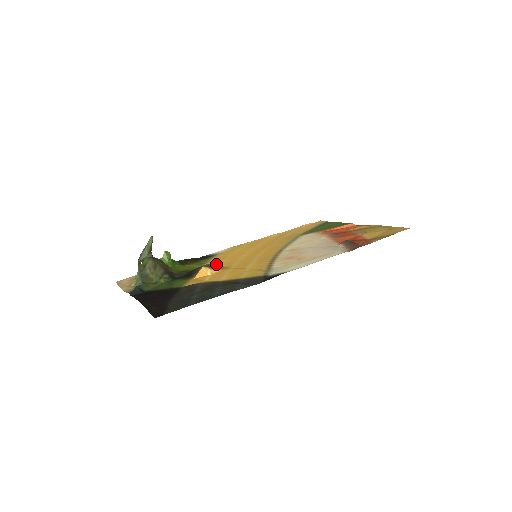
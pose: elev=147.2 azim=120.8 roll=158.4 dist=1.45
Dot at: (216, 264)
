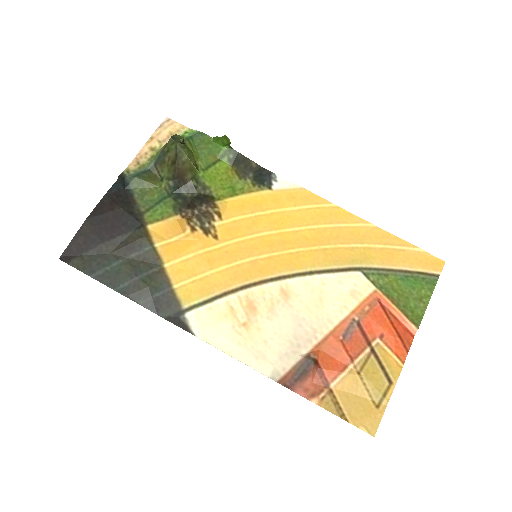
Dot at: (228, 215)
